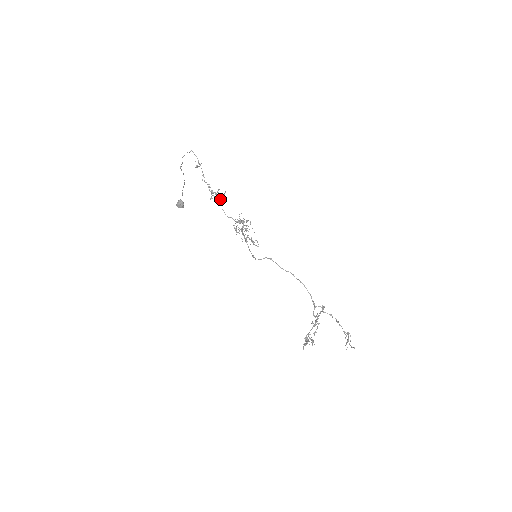
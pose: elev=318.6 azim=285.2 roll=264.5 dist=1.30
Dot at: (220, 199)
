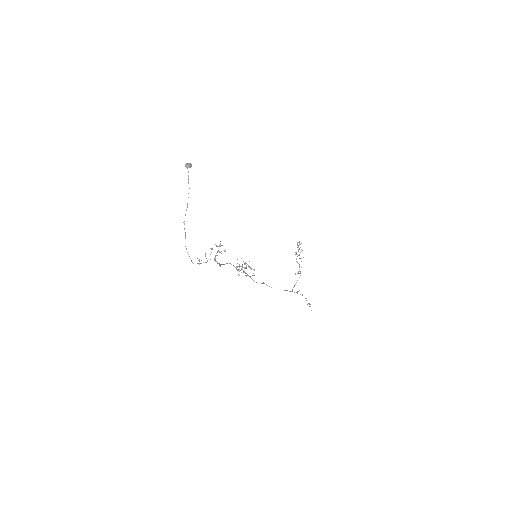
Dot at: occluded
